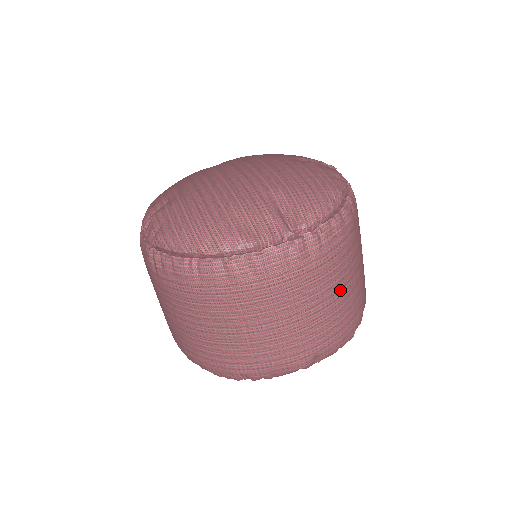
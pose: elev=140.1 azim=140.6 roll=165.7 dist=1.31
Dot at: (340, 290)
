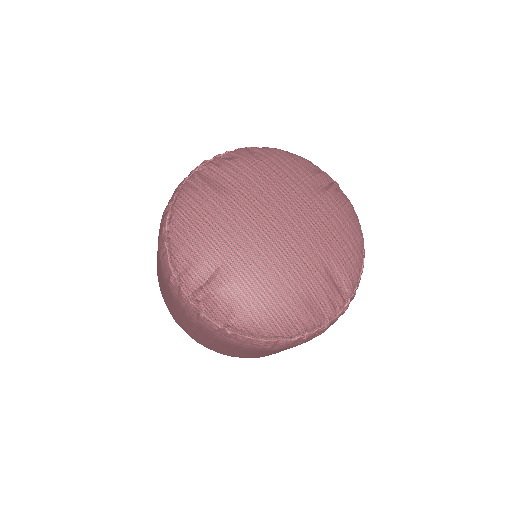
Dot at: occluded
